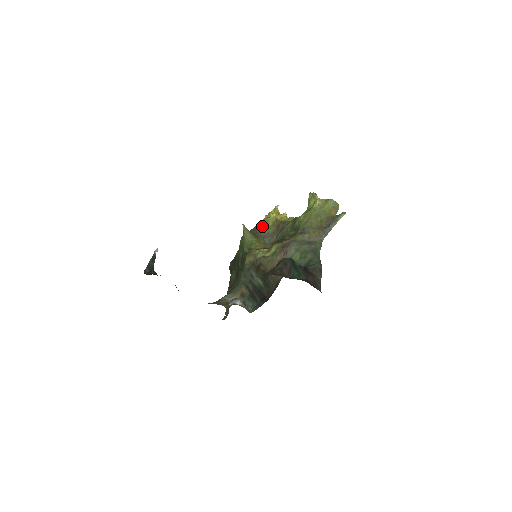
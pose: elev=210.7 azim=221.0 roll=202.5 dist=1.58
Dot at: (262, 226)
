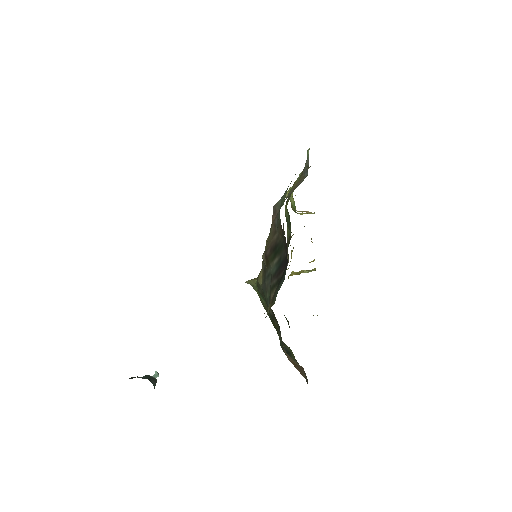
Dot at: occluded
